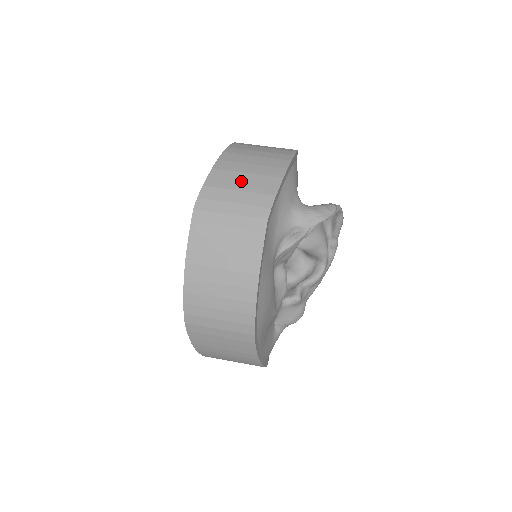
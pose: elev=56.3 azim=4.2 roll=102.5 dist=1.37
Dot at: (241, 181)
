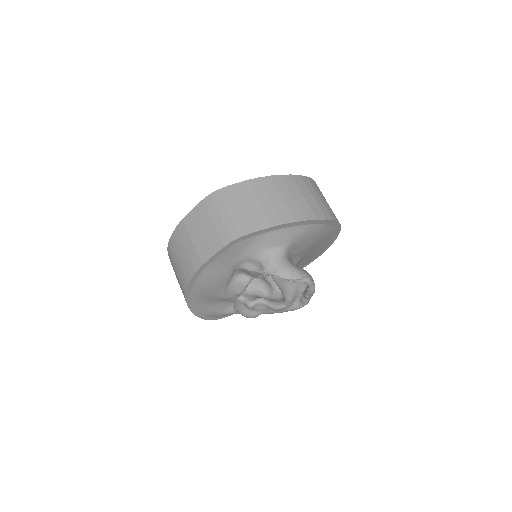
Dot at: (249, 204)
